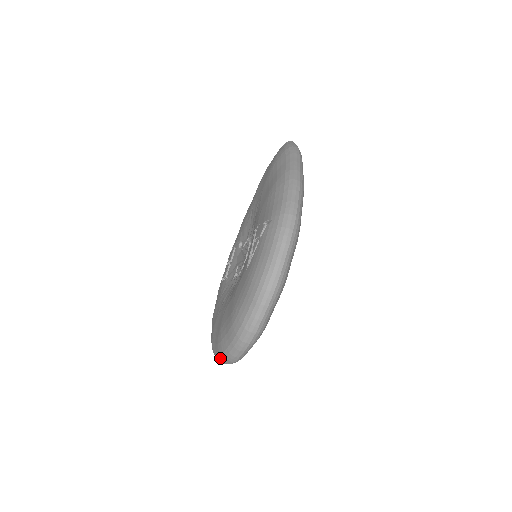
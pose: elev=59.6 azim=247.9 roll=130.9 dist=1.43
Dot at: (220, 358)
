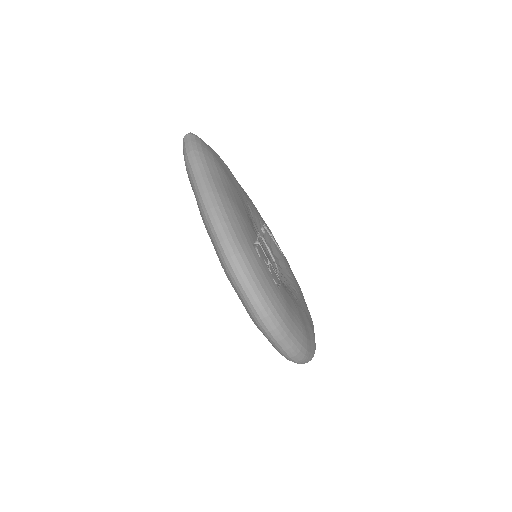
Dot at: occluded
